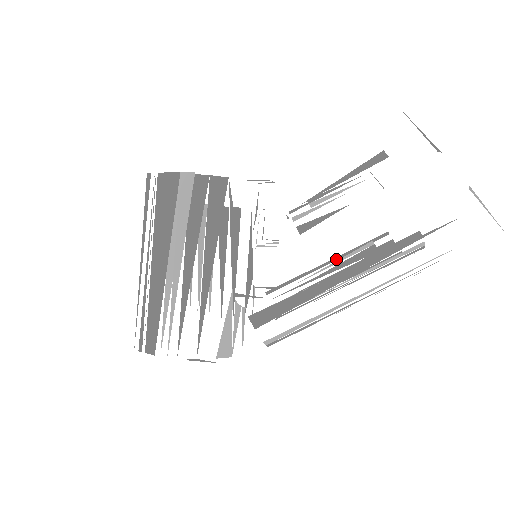
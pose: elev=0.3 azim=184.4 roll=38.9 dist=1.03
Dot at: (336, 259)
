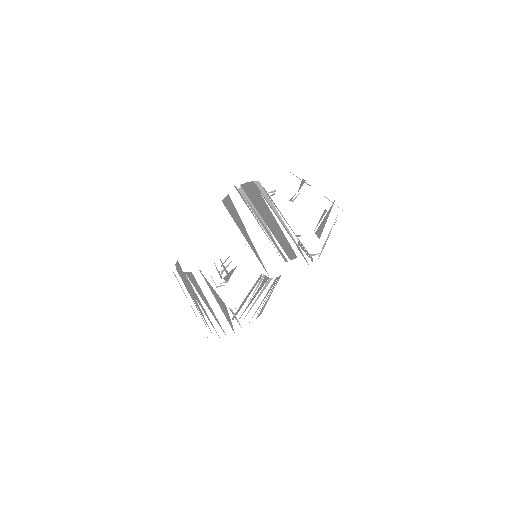
Dot at: occluded
